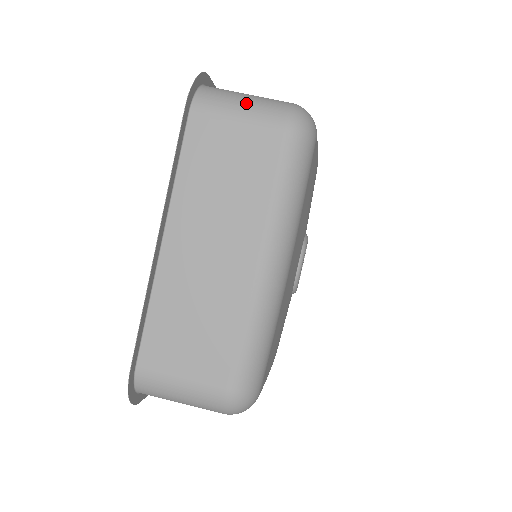
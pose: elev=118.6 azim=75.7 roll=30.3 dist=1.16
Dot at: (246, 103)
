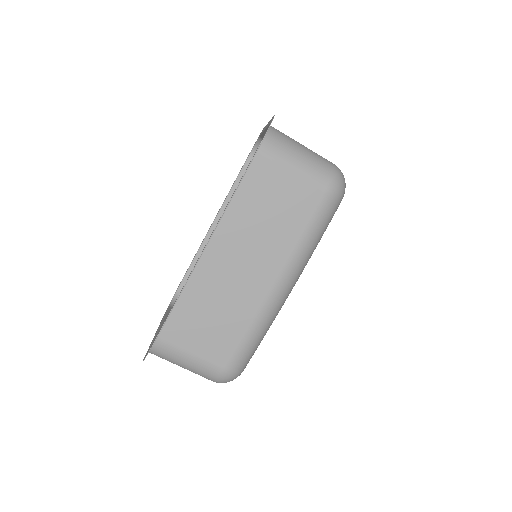
Dot at: (302, 158)
